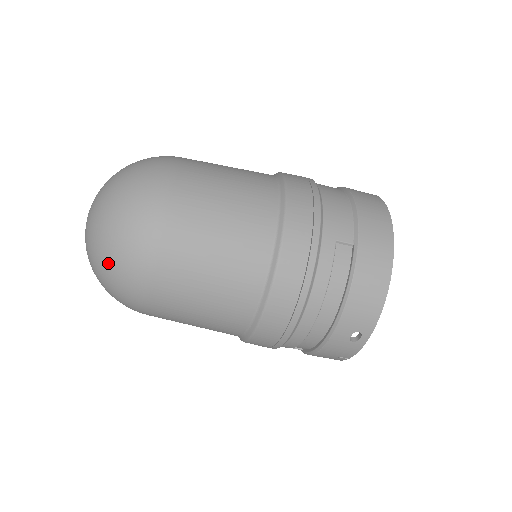
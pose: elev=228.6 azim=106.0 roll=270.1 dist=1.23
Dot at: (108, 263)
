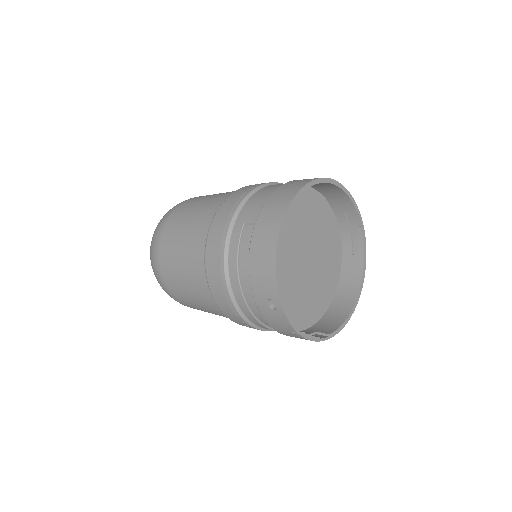
Dot at: occluded
